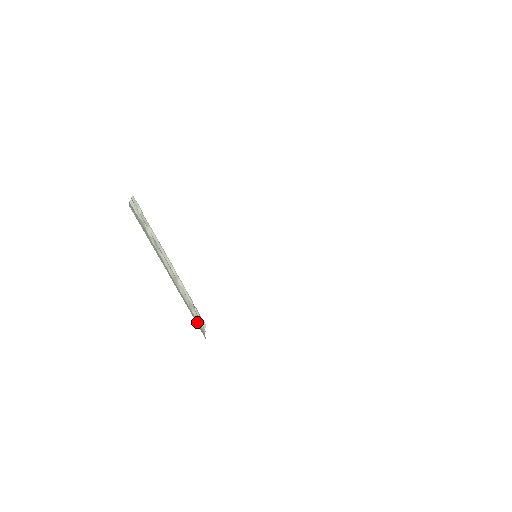
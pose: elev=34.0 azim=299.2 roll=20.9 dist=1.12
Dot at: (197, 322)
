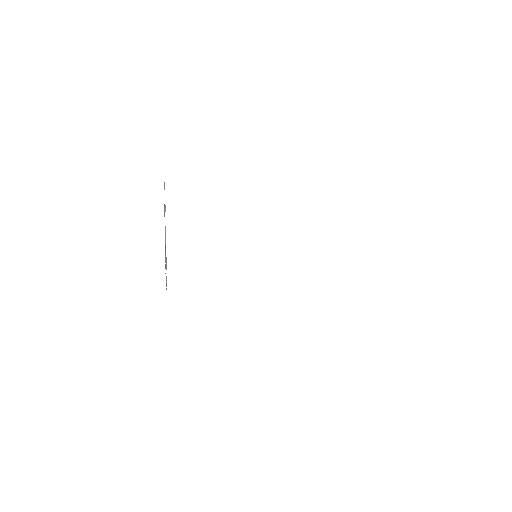
Dot at: occluded
